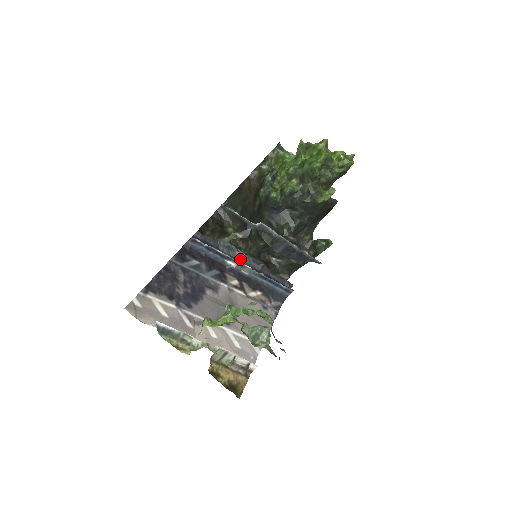
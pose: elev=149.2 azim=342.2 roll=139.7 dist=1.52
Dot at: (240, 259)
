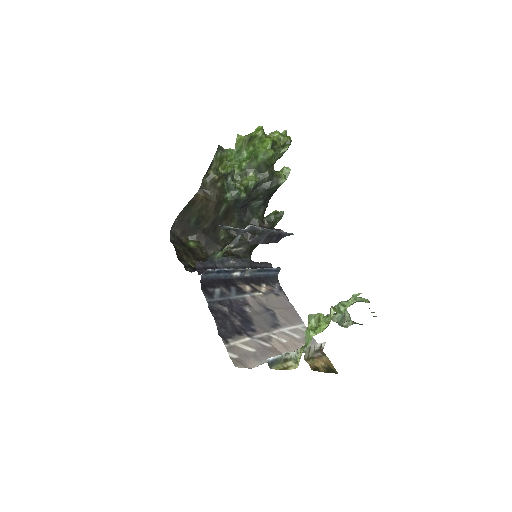
Dot at: (233, 266)
